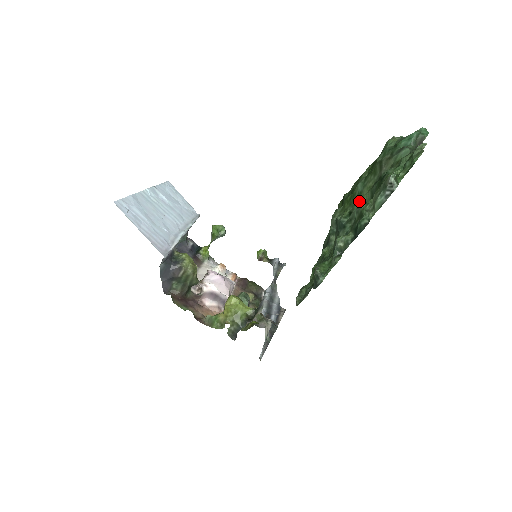
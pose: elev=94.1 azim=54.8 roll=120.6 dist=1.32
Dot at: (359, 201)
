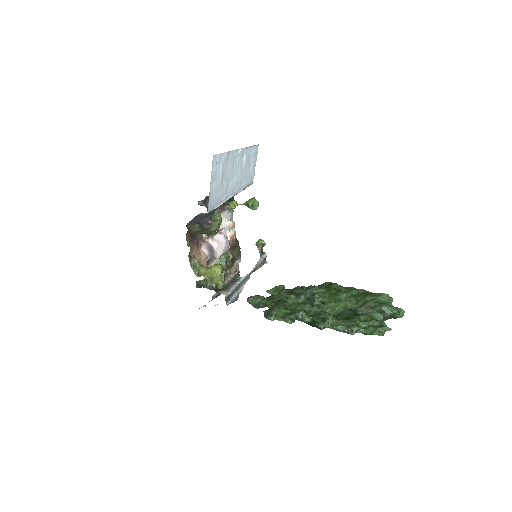
Dot at: (334, 304)
